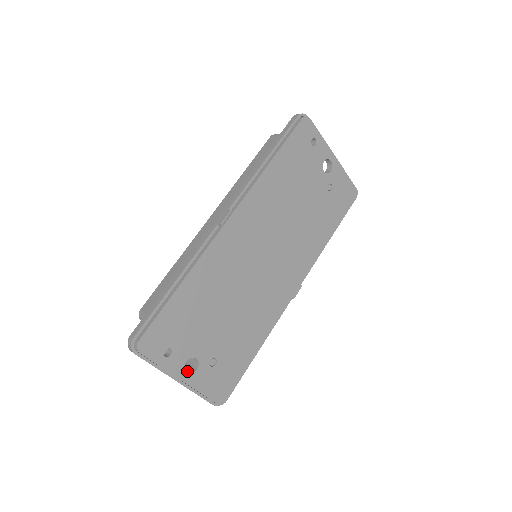
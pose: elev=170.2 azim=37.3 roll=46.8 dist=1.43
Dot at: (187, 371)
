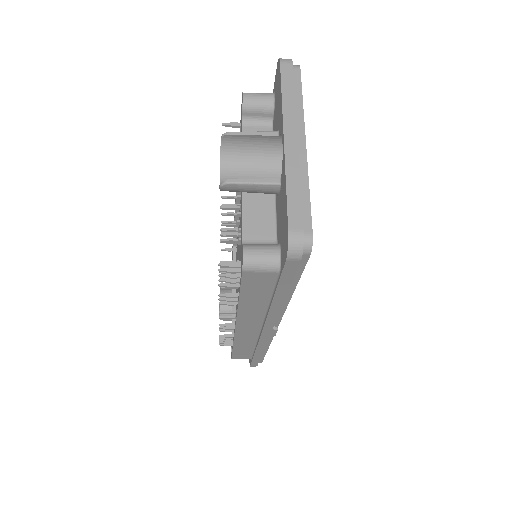
Dot at: occluded
